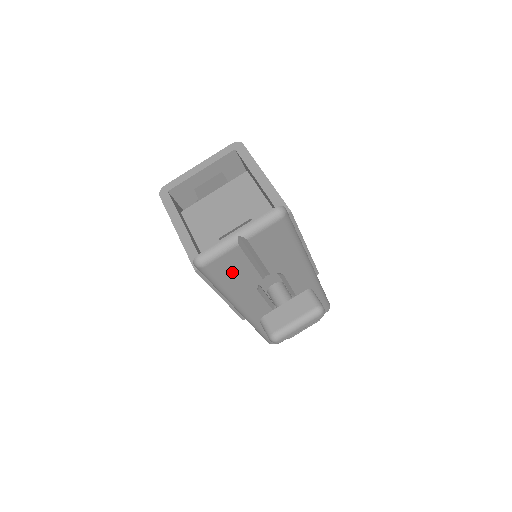
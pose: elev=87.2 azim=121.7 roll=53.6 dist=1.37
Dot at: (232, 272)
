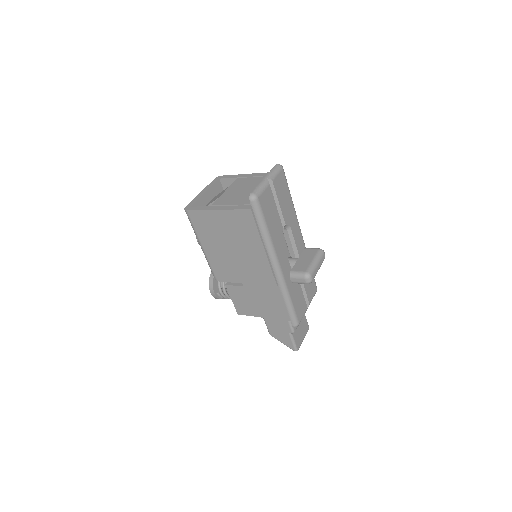
Dot at: (269, 212)
